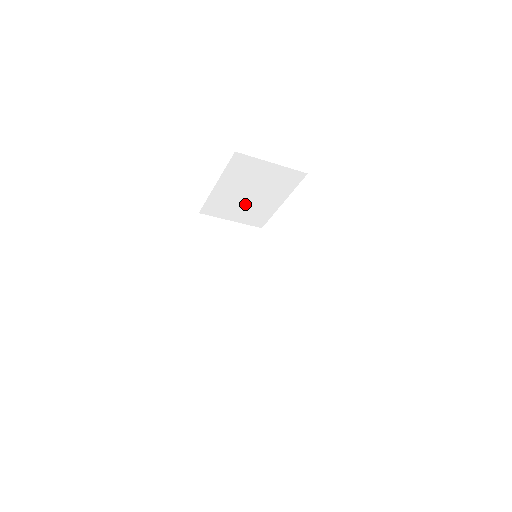
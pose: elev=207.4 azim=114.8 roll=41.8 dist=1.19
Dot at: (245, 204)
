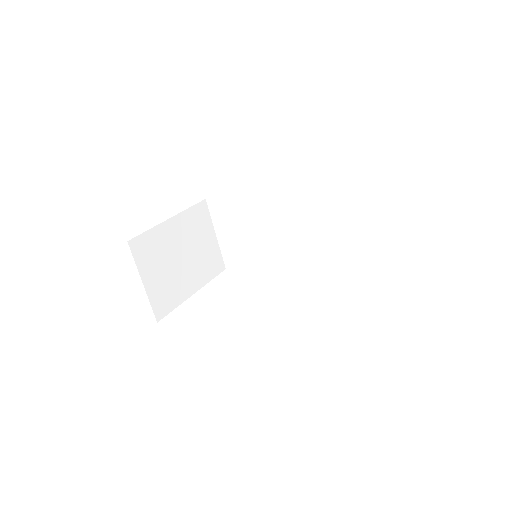
Dot at: (170, 267)
